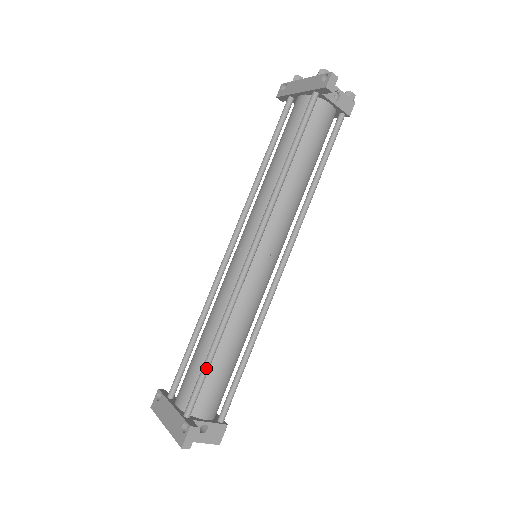
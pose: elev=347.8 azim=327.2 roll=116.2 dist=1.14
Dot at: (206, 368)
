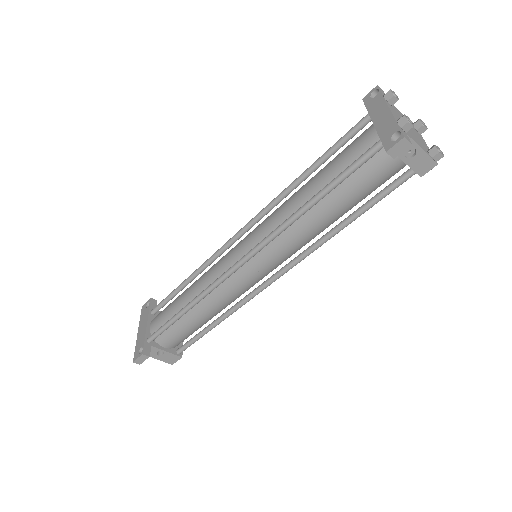
Dot at: (172, 322)
